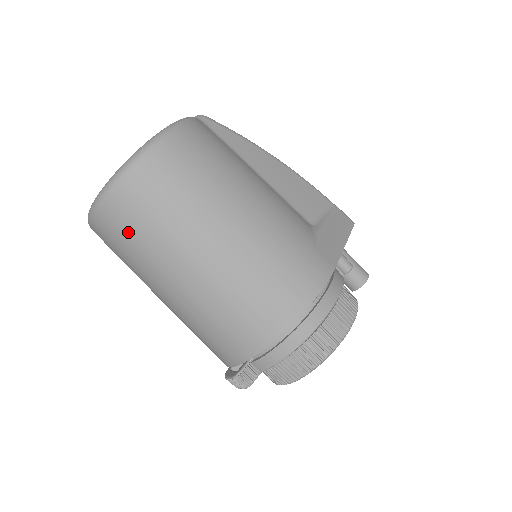
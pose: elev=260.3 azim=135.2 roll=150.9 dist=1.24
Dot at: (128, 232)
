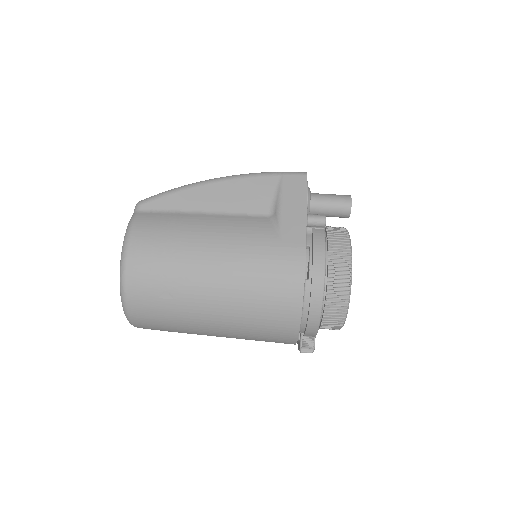
Dot at: (161, 327)
